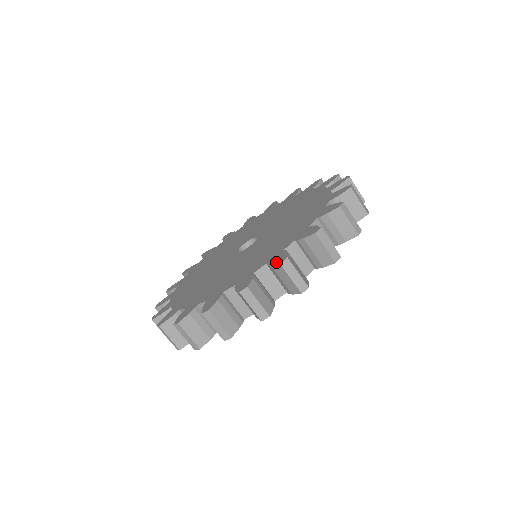
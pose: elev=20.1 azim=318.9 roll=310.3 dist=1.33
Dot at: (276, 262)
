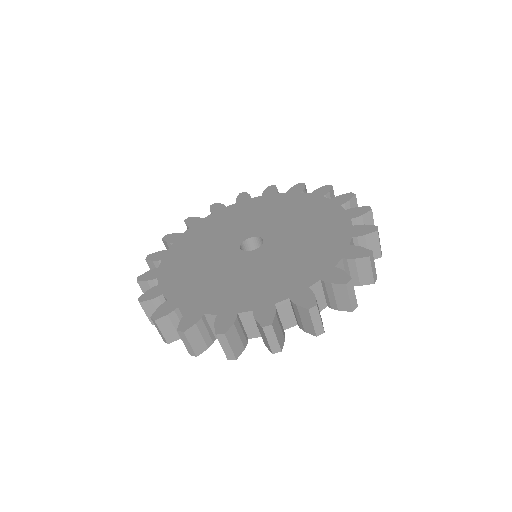
Dot at: (303, 304)
